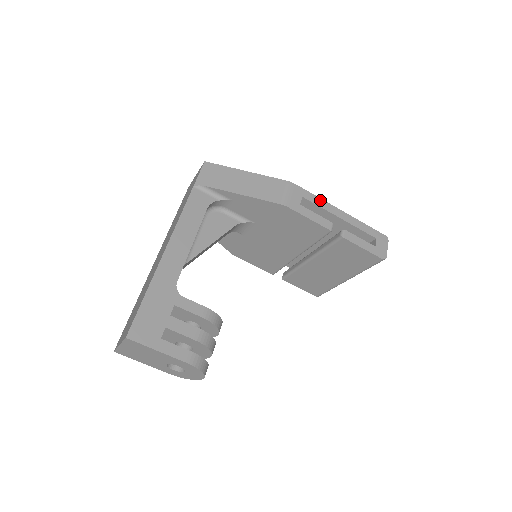
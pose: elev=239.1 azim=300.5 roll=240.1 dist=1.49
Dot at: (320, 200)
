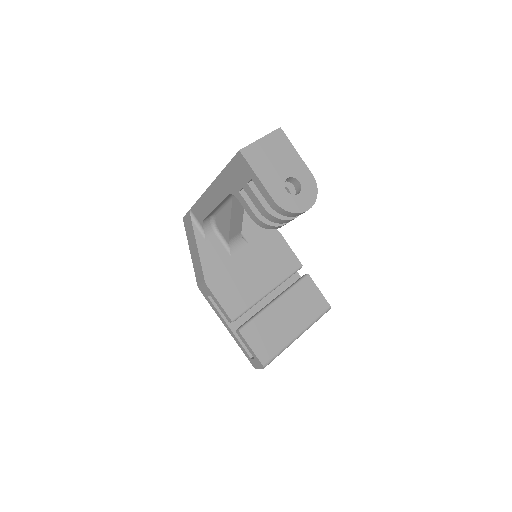
Dot at: occluded
